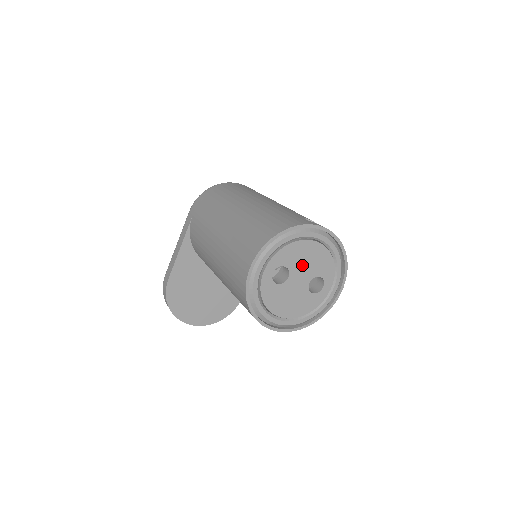
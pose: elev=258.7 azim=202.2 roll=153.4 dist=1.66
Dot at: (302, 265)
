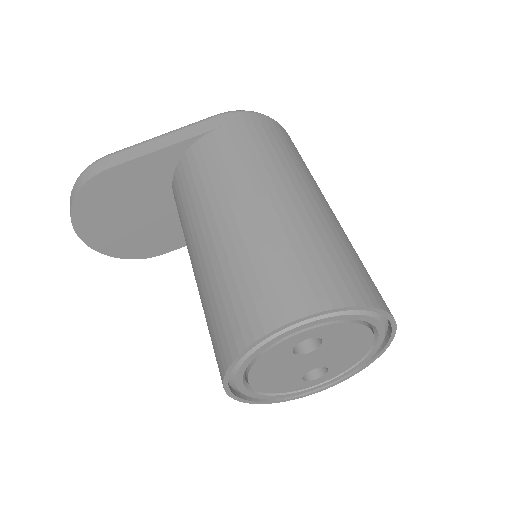
Dot at: (334, 349)
